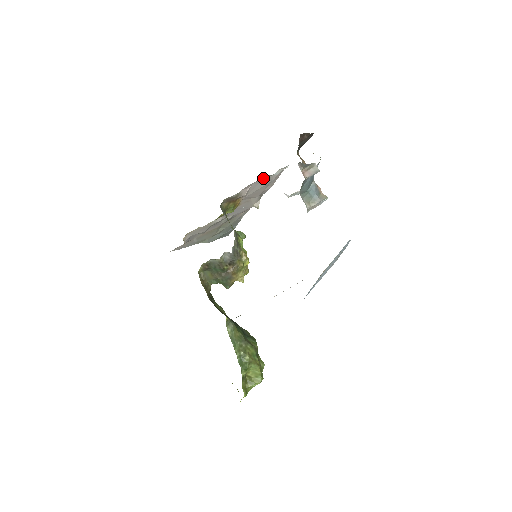
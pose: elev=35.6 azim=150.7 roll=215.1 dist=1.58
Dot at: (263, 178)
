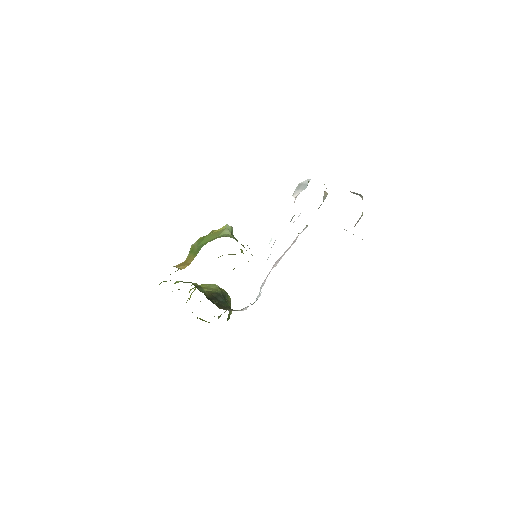
Dot at: occluded
